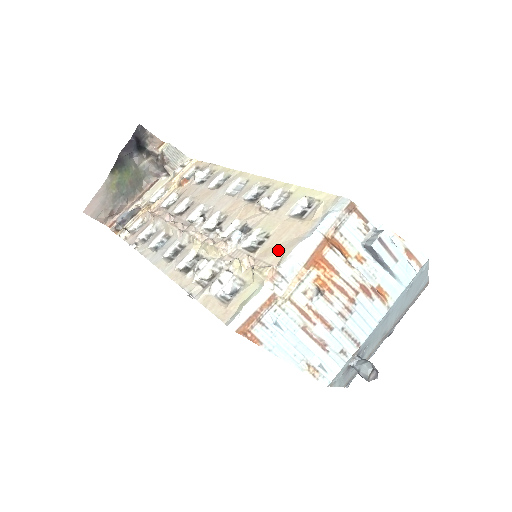
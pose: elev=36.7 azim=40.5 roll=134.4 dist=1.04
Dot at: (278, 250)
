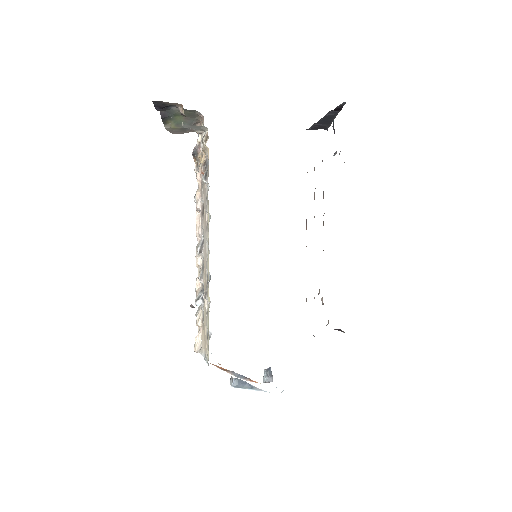
Dot at: (202, 341)
